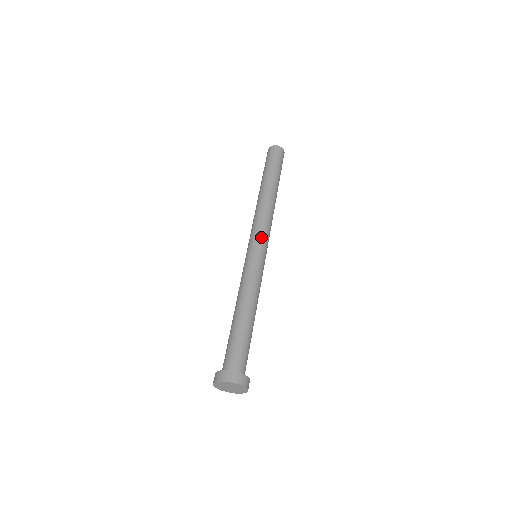
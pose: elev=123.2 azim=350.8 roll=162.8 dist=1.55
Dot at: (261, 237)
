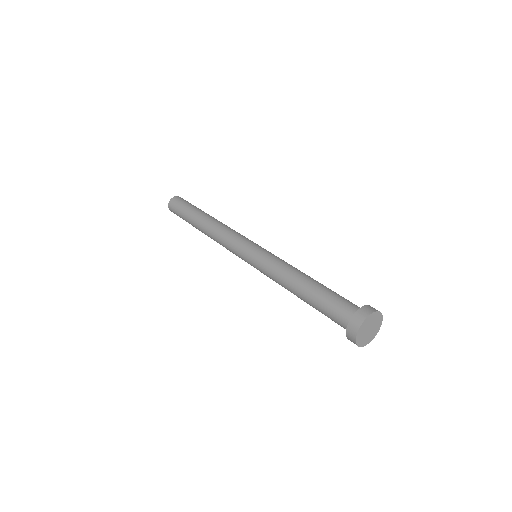
Dot at: (252, 241)
